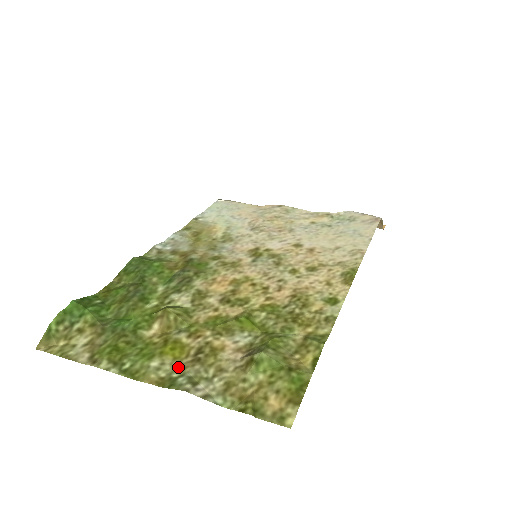
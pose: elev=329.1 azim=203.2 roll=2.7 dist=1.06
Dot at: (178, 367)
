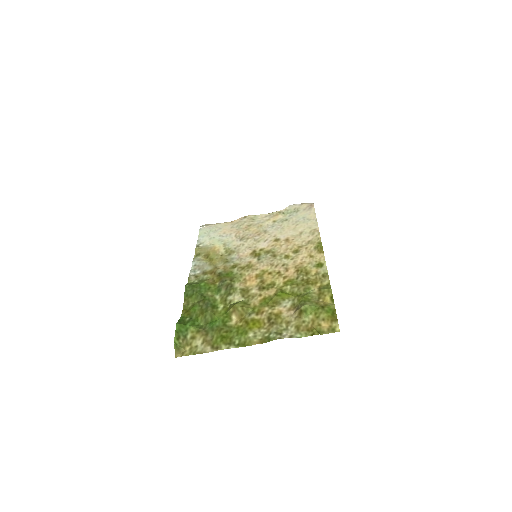
Dot at: (265, 331)
